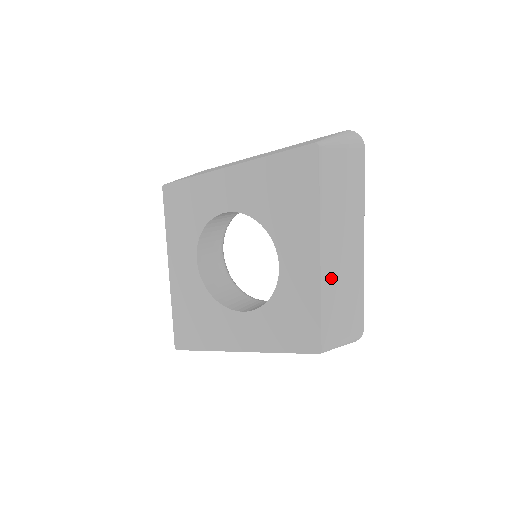
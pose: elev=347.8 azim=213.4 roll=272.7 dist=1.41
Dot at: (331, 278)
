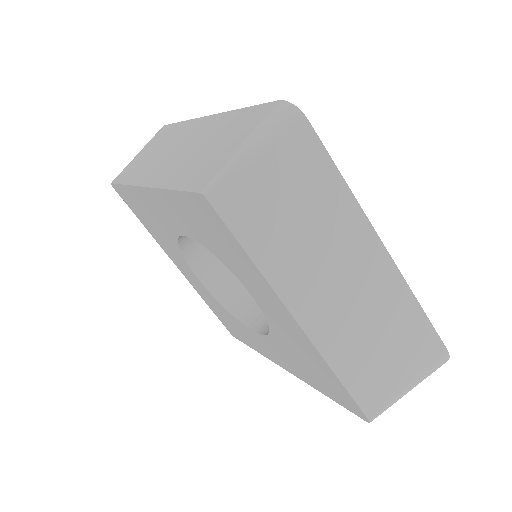
Dot at: occluded
